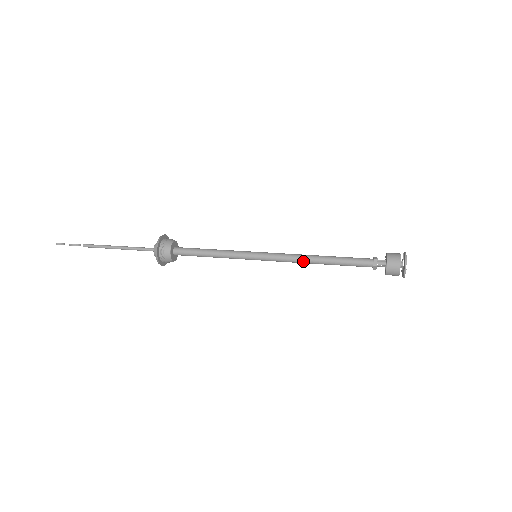
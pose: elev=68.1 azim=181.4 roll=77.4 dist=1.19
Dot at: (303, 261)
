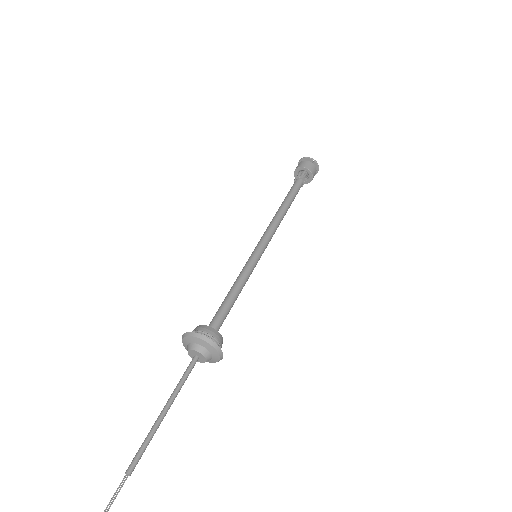
Dot at: (279, 220)
